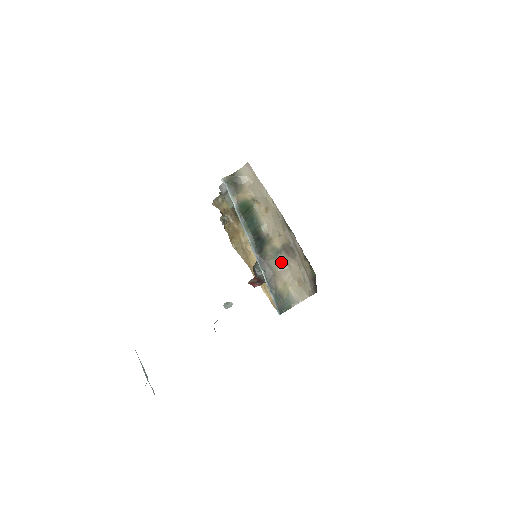
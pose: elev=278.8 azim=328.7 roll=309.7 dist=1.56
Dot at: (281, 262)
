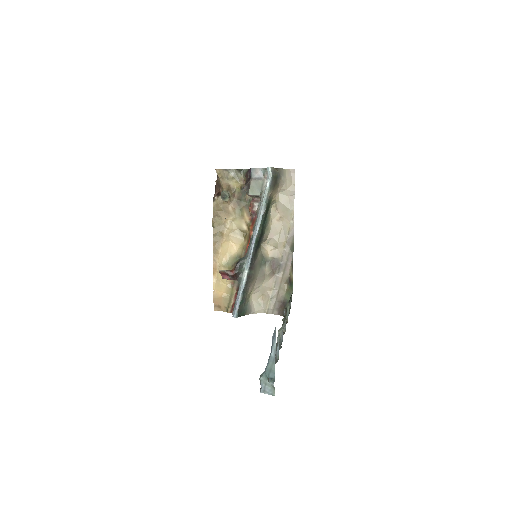
Dot at: (263, 271)
